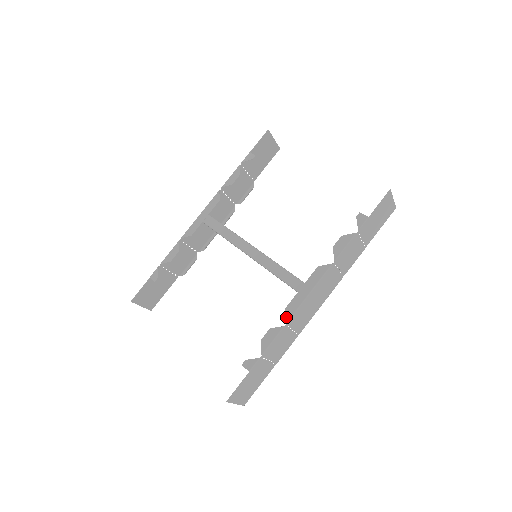
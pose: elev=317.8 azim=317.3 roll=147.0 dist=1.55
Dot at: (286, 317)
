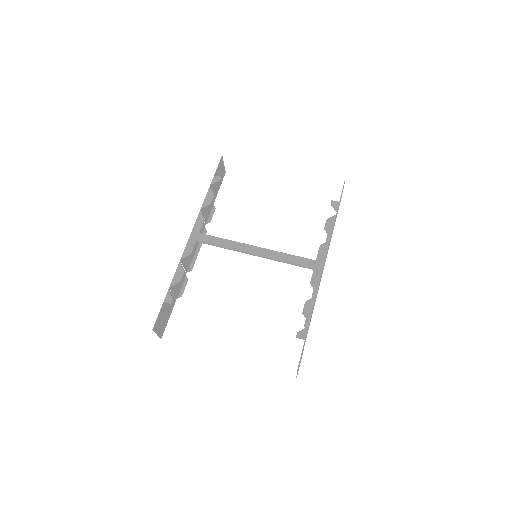
Dot at: (314, 289)
